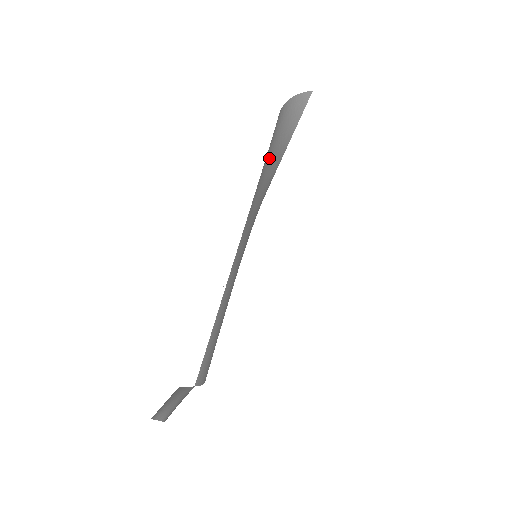
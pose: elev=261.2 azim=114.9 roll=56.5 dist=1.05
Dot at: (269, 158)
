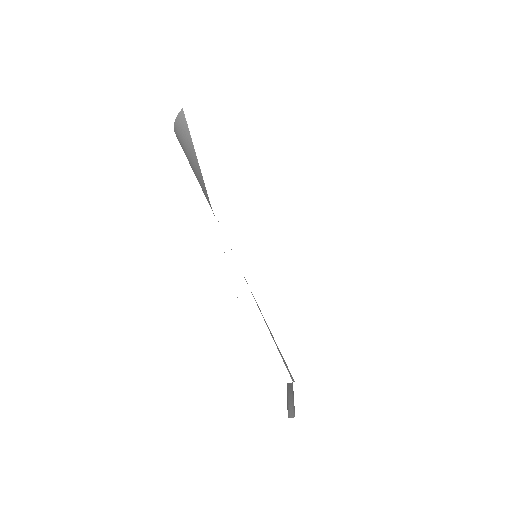
Dot at: occluded
